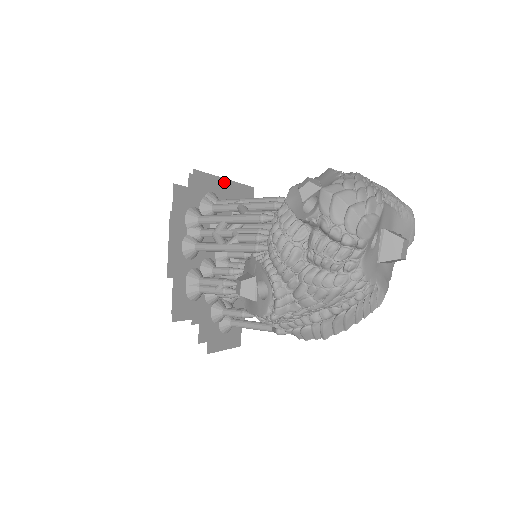
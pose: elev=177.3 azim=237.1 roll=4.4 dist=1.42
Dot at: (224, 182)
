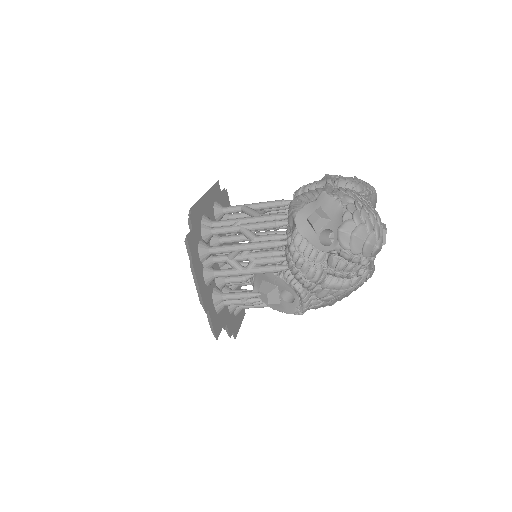
Dot at: (205, 197)
